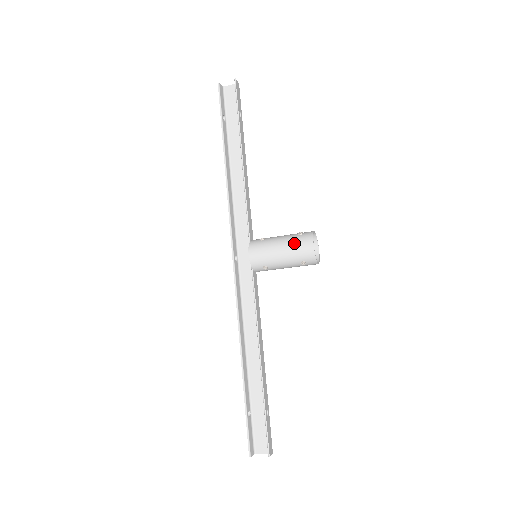
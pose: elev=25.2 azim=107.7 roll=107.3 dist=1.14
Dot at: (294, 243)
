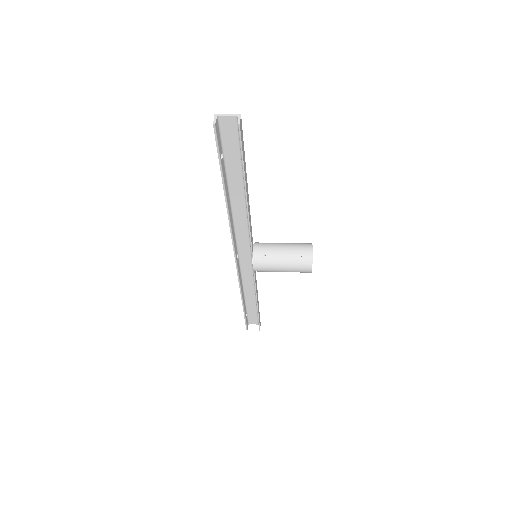
Dot at: (295, 268)
